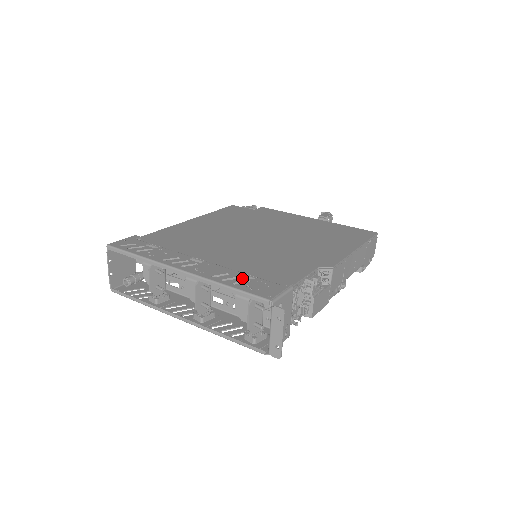
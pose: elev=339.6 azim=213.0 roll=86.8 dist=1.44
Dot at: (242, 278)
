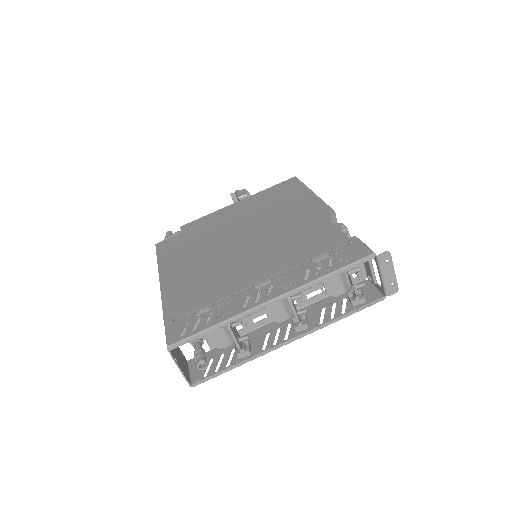
Dot at: (323, 262)
